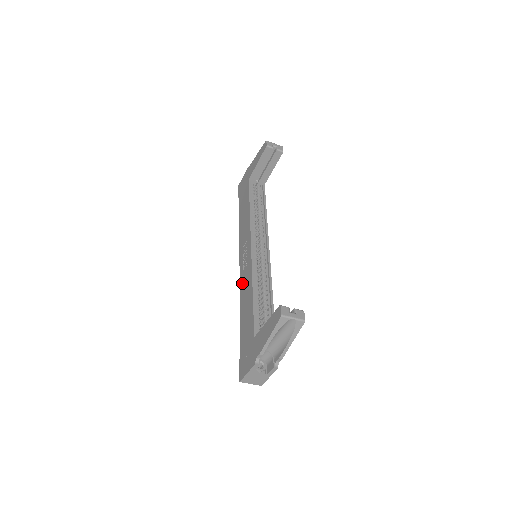
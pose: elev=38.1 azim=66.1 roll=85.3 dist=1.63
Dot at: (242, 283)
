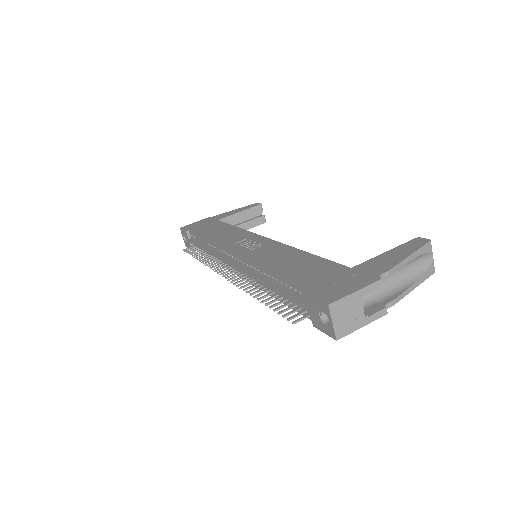
Dot at: (257, 255)
